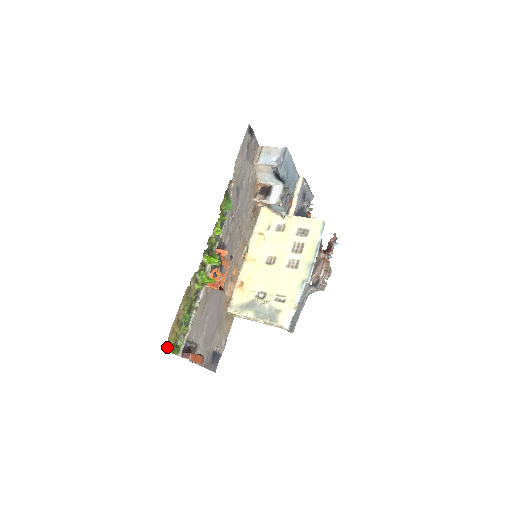
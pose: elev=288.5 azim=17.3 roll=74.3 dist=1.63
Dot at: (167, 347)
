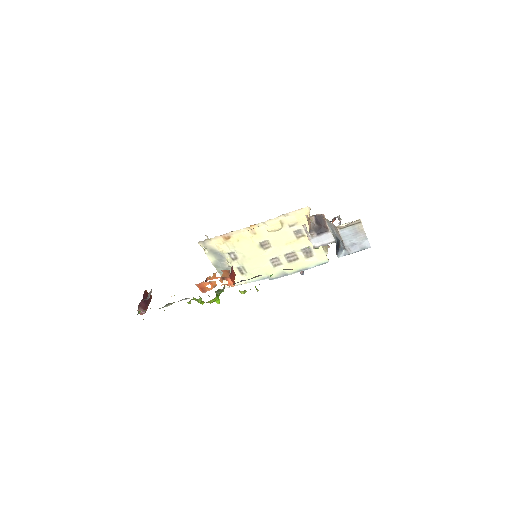
Dot at: occluded
